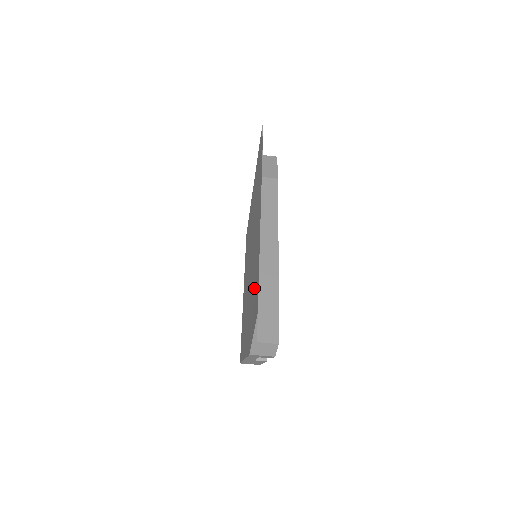
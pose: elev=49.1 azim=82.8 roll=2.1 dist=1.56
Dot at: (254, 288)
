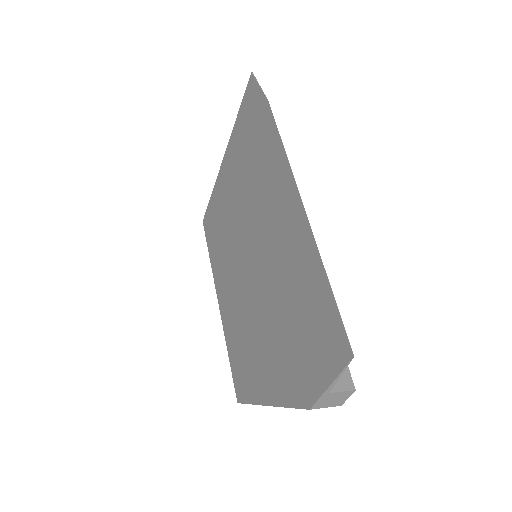
Dot at: (303, 310)
